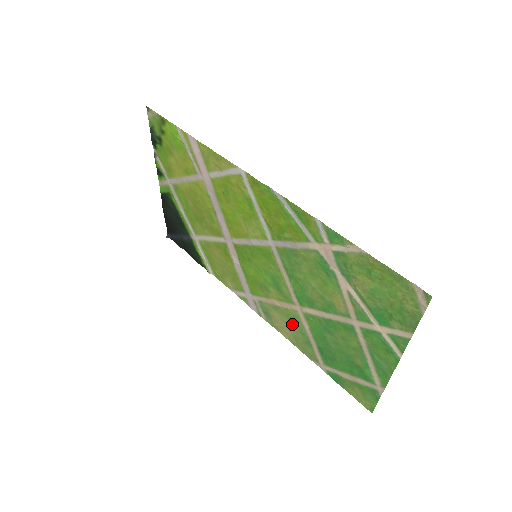
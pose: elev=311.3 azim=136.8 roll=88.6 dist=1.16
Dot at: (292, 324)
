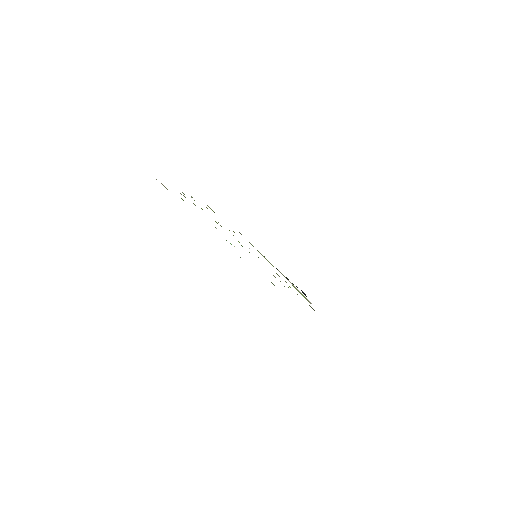
Dot at: occluded
